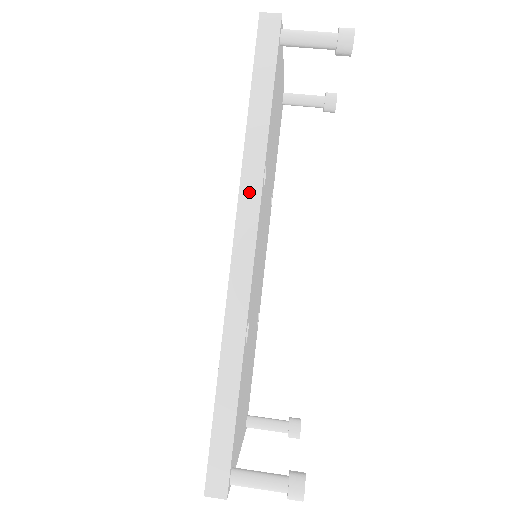
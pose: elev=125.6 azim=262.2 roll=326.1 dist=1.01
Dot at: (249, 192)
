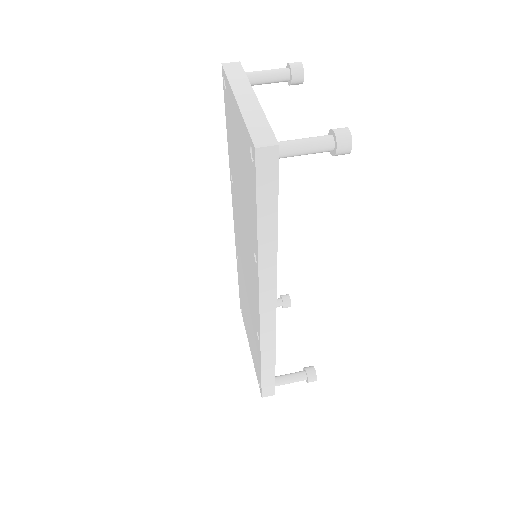
Dot at: (267, 278)
